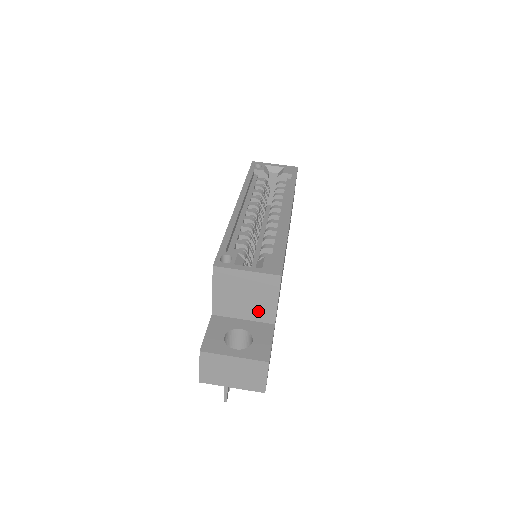
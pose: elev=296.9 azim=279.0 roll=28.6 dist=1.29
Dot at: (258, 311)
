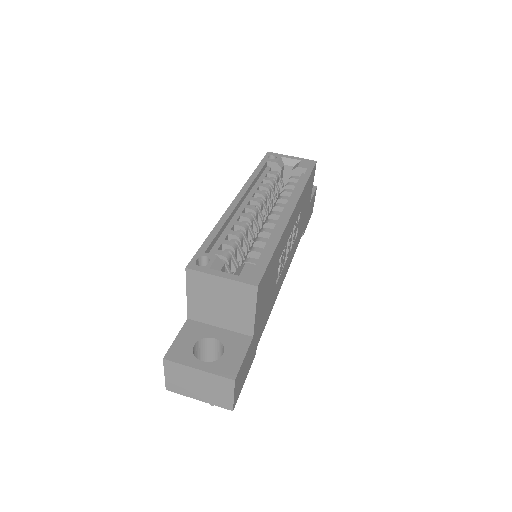
Dot at: (235, 321)
